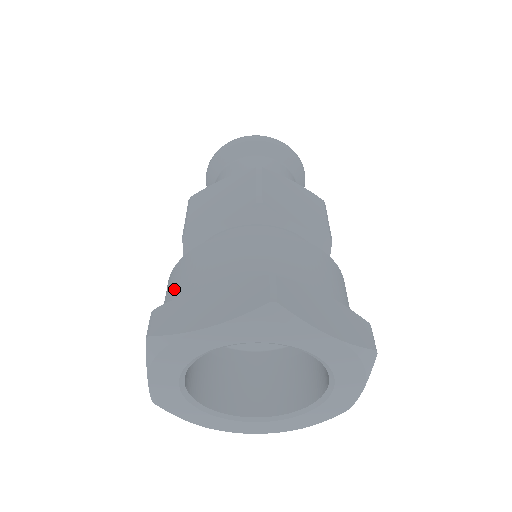
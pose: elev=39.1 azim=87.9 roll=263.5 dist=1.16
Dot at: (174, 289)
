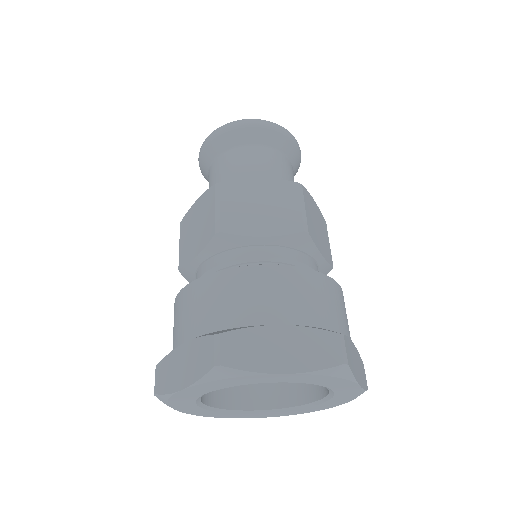
Dot at: (225, 305)
